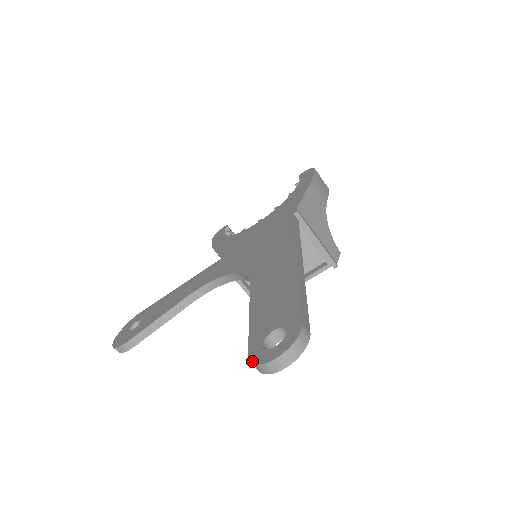
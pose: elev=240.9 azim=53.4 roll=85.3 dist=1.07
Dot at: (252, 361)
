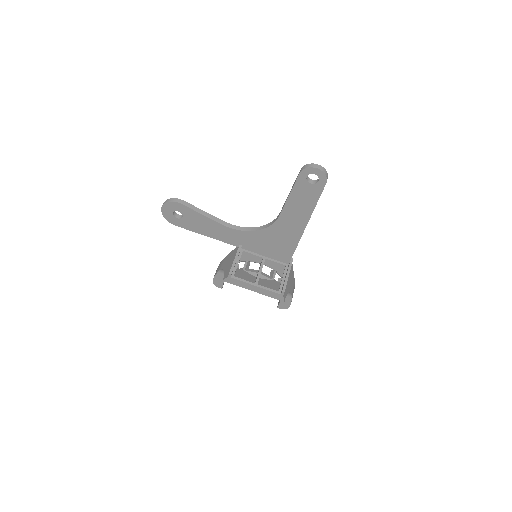
Dot at: (305, 166)
